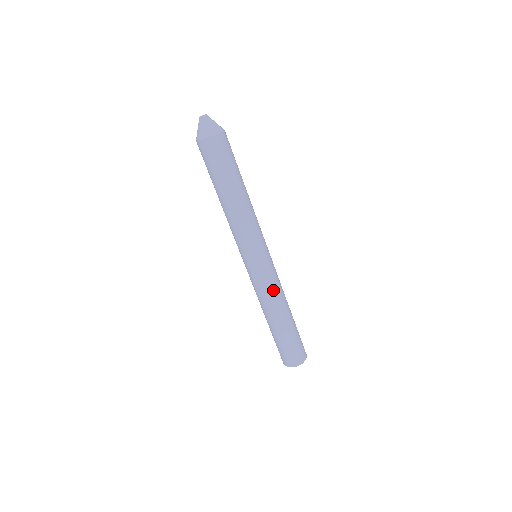
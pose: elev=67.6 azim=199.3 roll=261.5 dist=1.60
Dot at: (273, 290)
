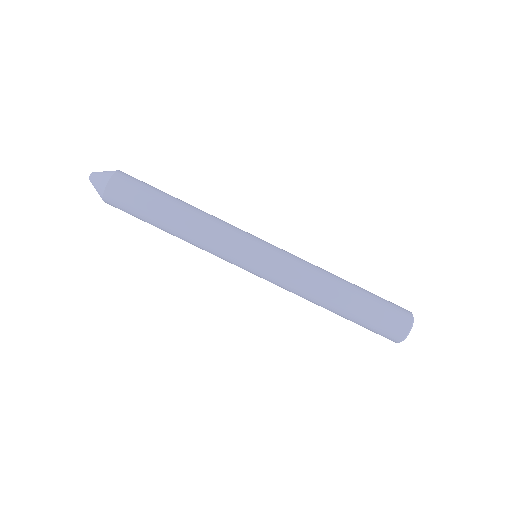
Dot at: (304, 261)
